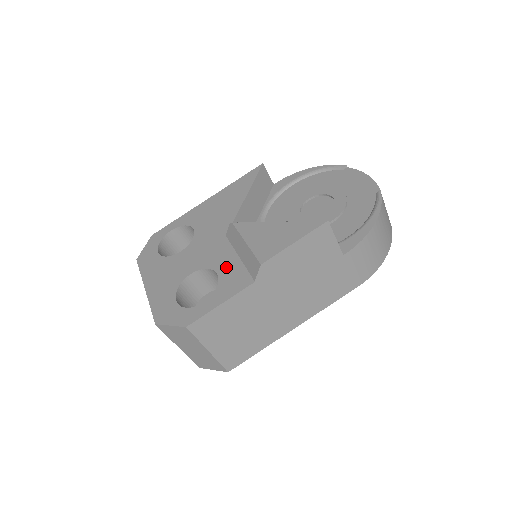
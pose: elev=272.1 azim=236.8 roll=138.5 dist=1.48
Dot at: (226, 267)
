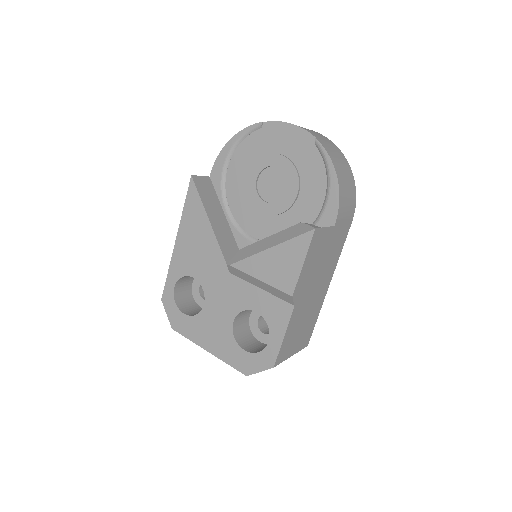
Dot at: (258, 303)
